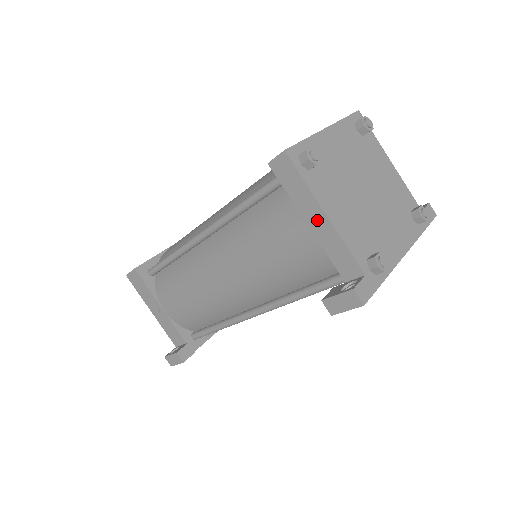
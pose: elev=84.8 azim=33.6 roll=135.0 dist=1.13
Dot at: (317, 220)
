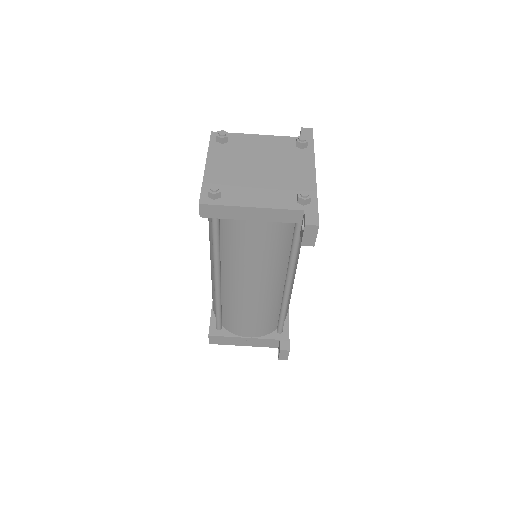
Dot at: (252, 214)
